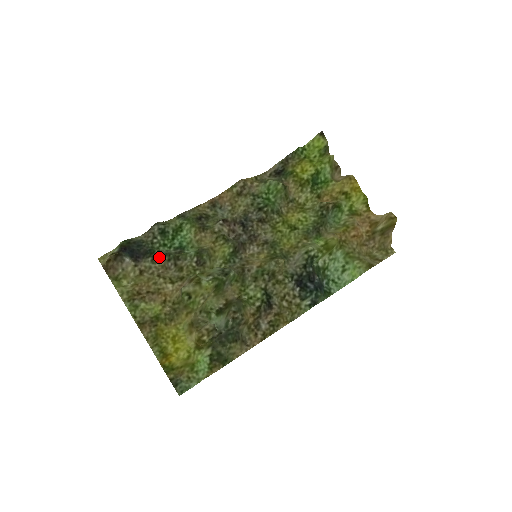
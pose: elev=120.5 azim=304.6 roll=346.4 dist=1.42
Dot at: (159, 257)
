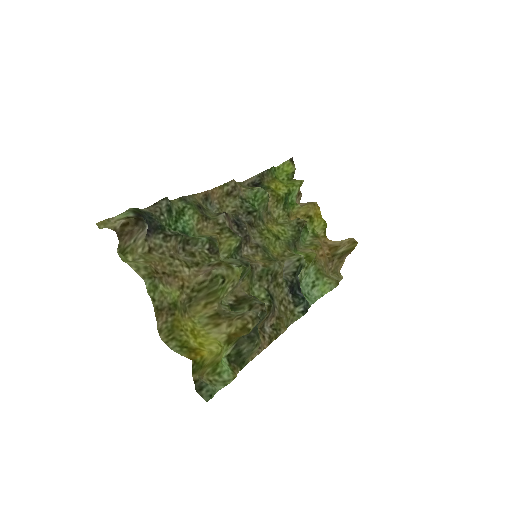
Dot at: (172, 235)
